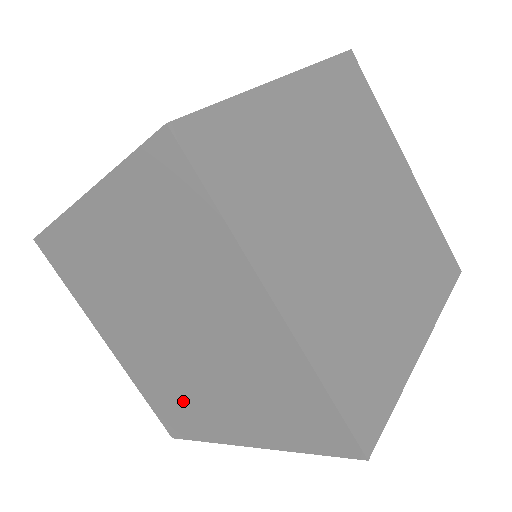
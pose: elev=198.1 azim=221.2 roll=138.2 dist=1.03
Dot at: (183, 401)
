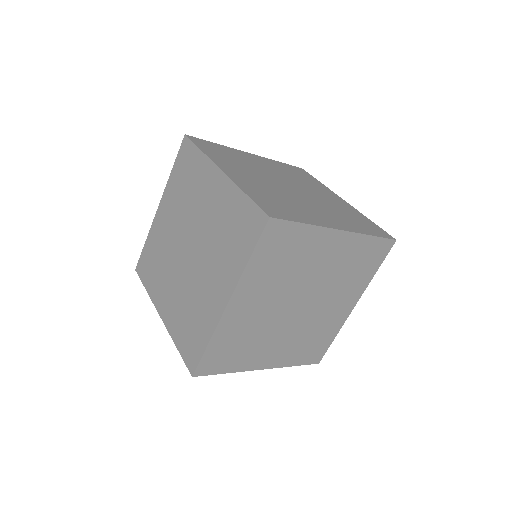
Dot at: (196, 312)
